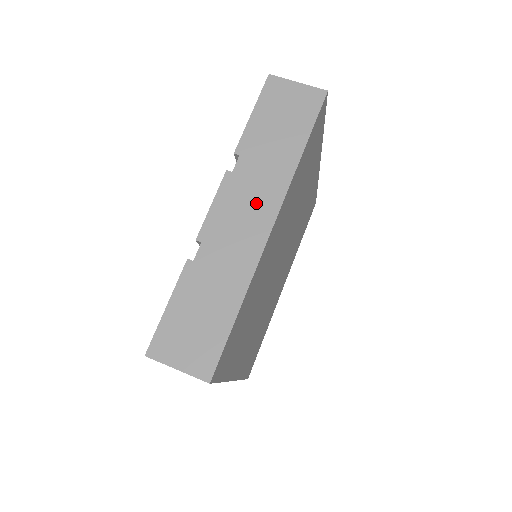
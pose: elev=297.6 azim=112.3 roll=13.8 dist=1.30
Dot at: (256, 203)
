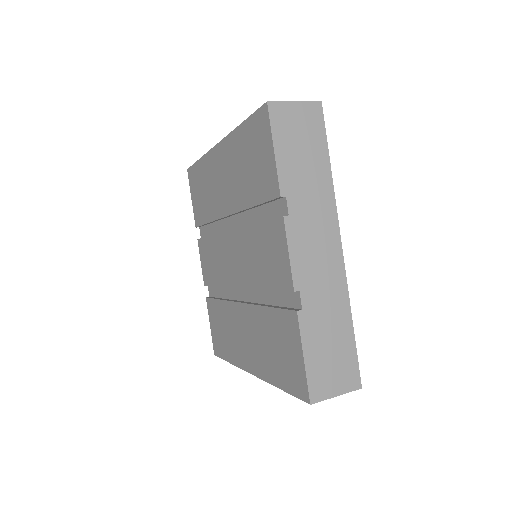
Dot at: (321, 233)
